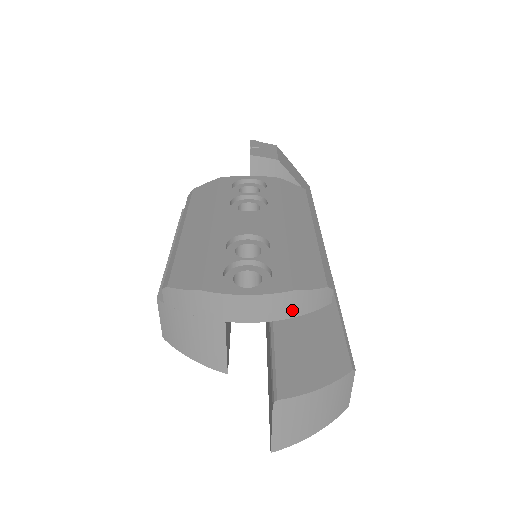
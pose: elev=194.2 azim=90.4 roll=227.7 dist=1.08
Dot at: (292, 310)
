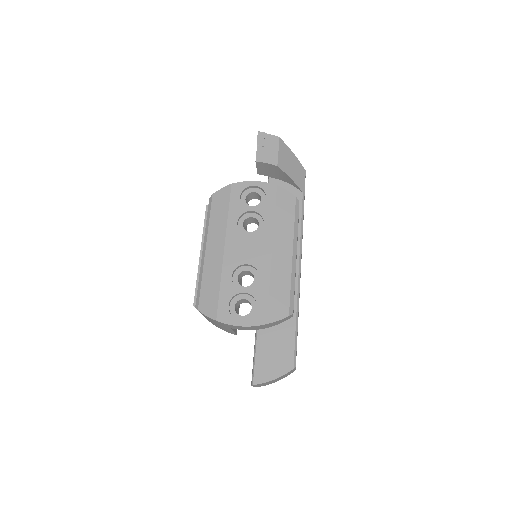
Dot at: (268, 326)
